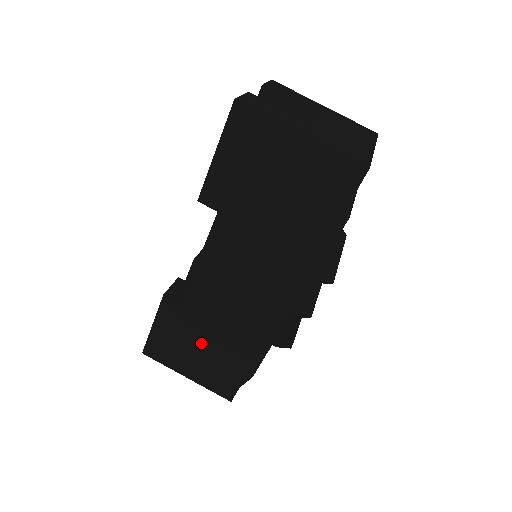
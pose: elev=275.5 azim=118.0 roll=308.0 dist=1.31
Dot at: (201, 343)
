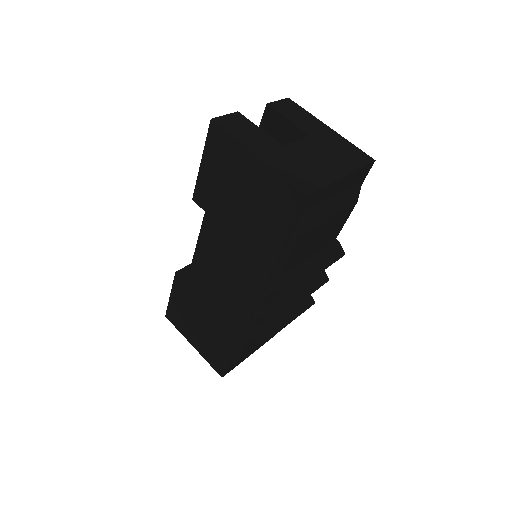
Dot at: (200, 320)
